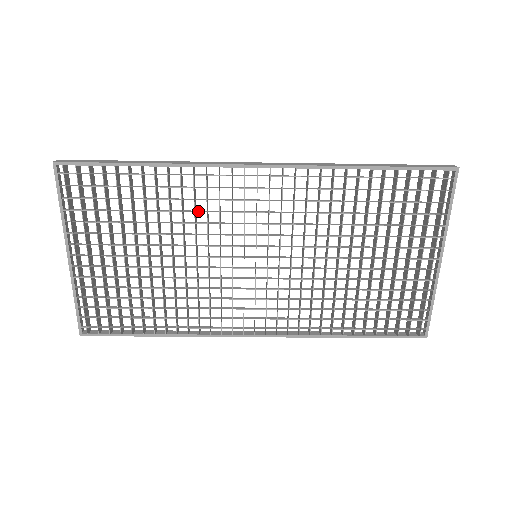
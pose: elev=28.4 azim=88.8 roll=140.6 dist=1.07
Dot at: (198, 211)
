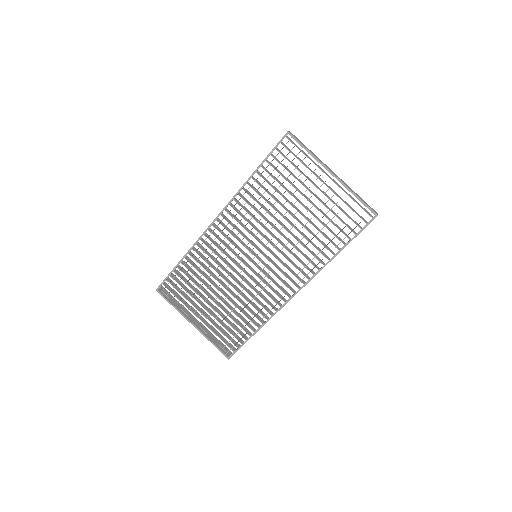
Dot at: (215, 260)
